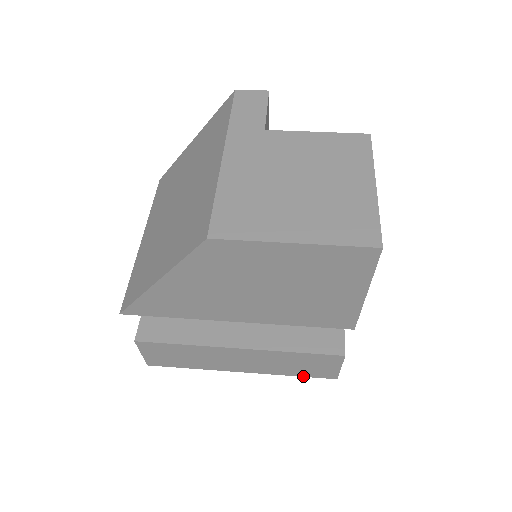
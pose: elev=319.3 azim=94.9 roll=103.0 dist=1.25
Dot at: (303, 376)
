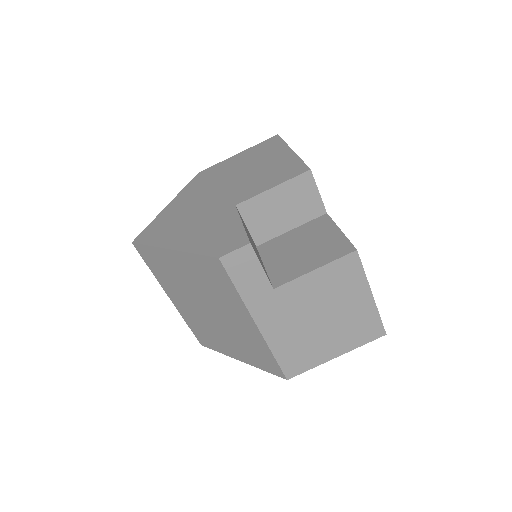
Dot at: occluded
